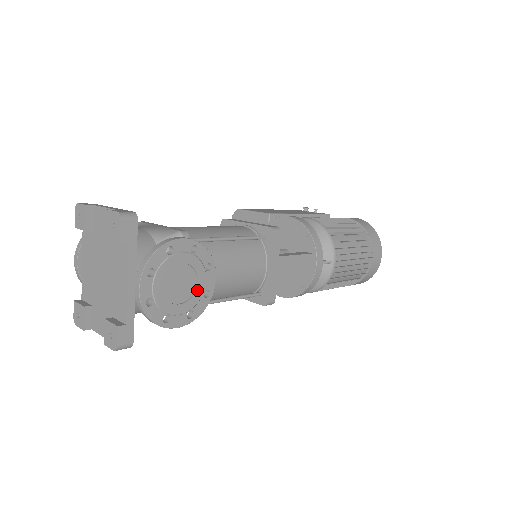
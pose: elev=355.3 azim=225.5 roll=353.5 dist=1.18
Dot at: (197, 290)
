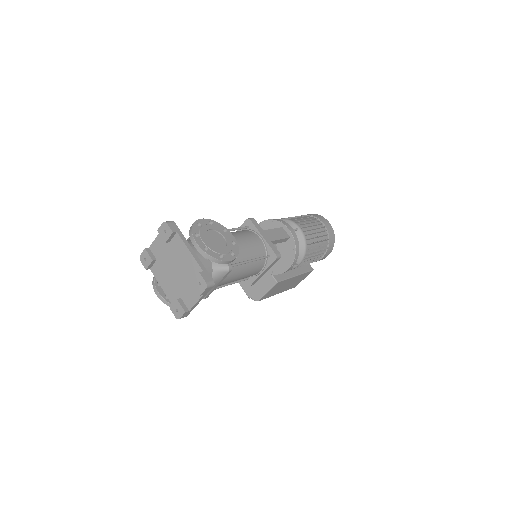
Dot at: (227, 242)
